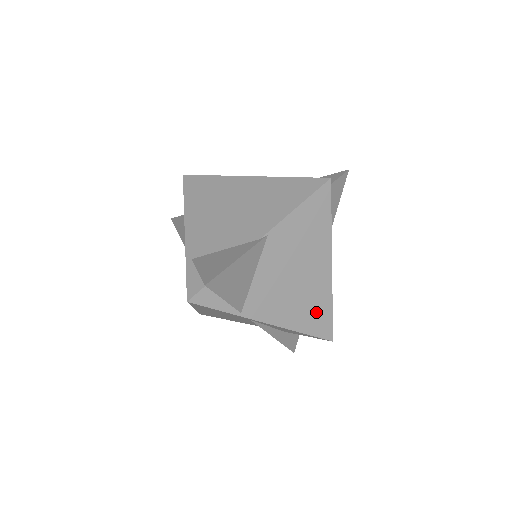
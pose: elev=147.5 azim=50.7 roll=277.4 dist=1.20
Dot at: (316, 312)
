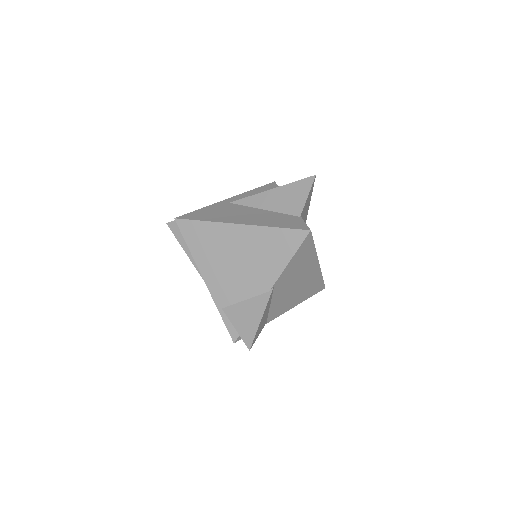
Dot at: (312, 287)
